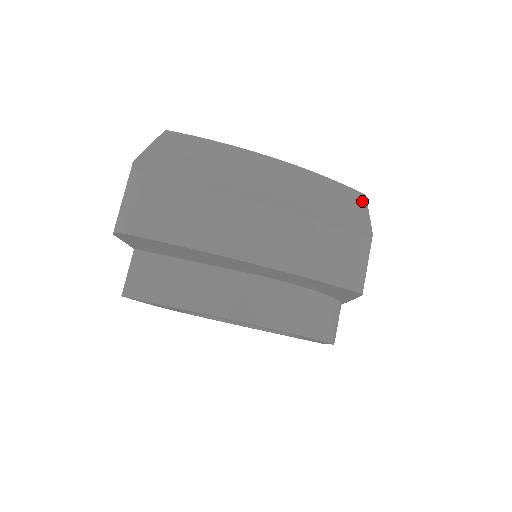
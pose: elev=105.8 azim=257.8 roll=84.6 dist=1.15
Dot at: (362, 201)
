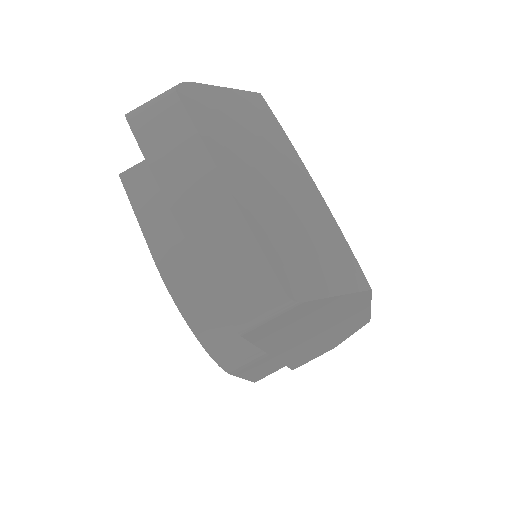
Dot at: (352, 285)
